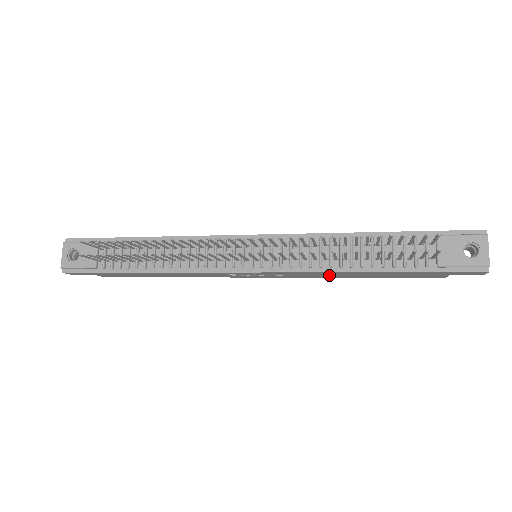
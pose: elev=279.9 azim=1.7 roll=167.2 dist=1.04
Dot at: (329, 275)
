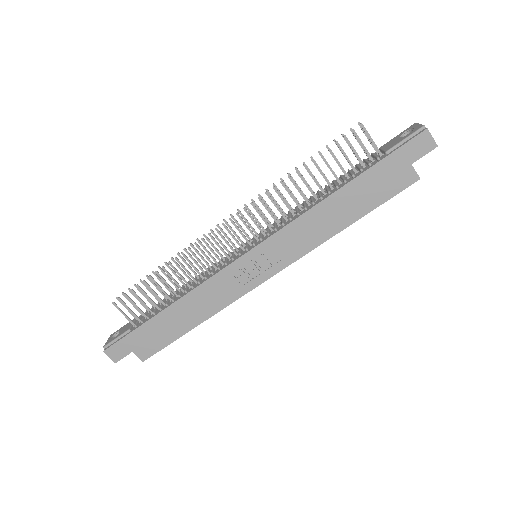
Dot at: (316, 229)
